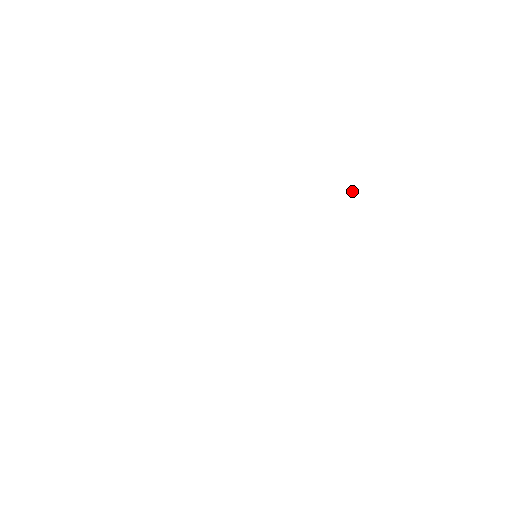
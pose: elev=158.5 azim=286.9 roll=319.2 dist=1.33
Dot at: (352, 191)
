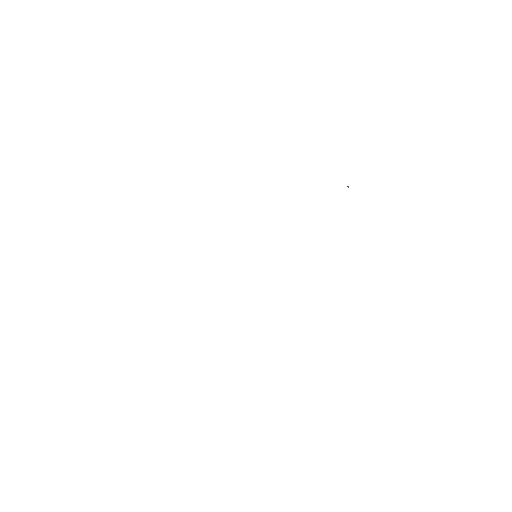
Dot at: occluded
